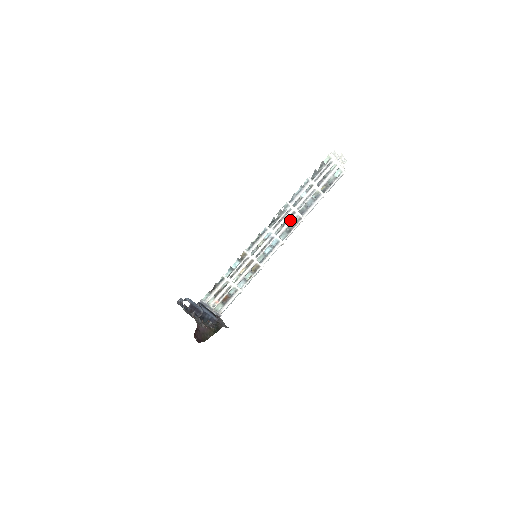
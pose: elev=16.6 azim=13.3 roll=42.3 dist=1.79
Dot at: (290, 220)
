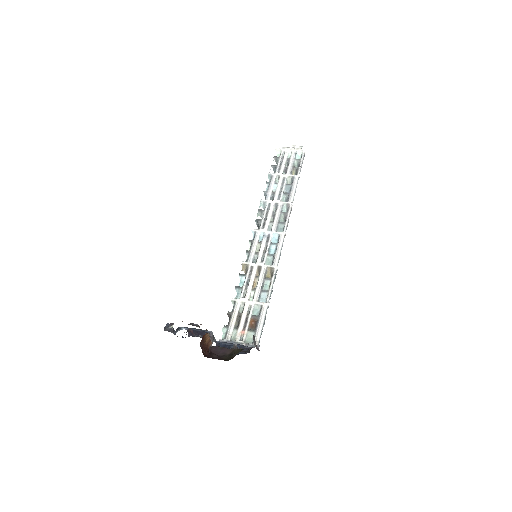
Dot at: (277, 212)
